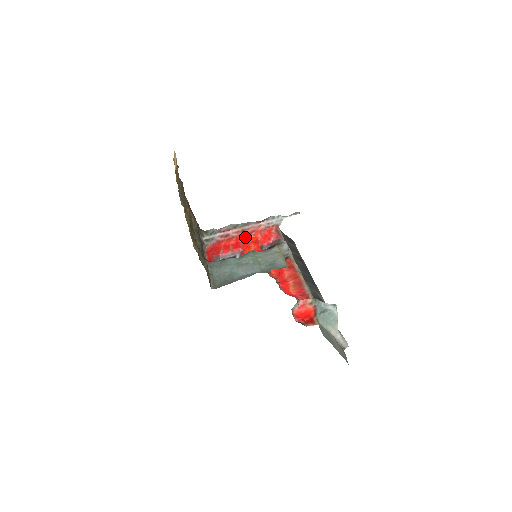
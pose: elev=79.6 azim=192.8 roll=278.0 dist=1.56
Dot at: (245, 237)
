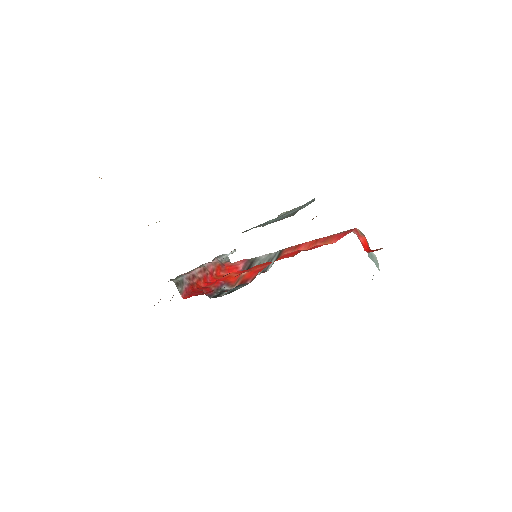
Dot at: (210, 278)
